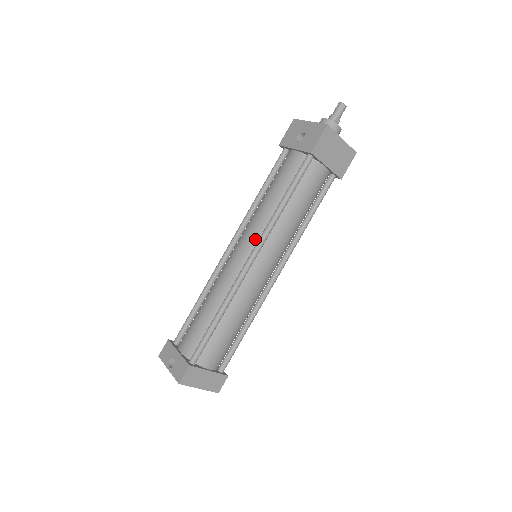
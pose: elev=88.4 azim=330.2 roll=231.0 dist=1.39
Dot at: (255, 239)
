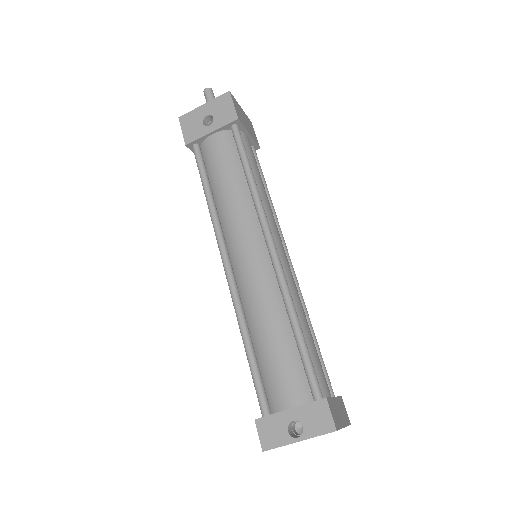
Dot at: (254, 227)
